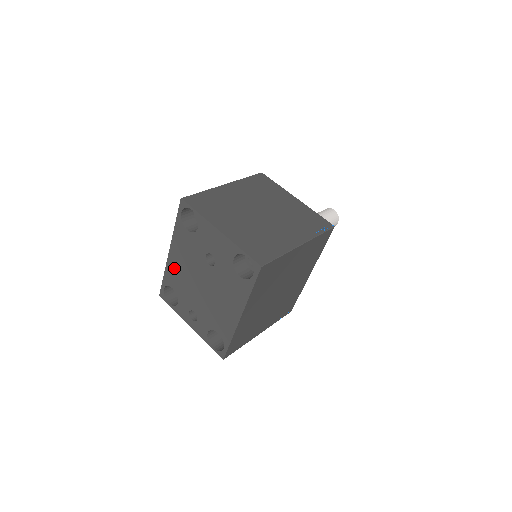
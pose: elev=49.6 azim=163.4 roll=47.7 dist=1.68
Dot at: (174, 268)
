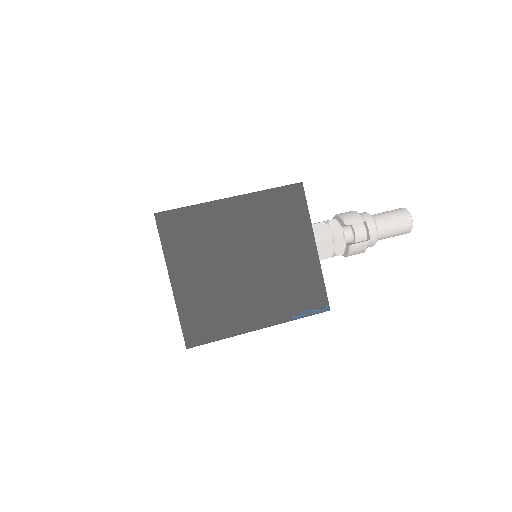
Dot at: occluded
